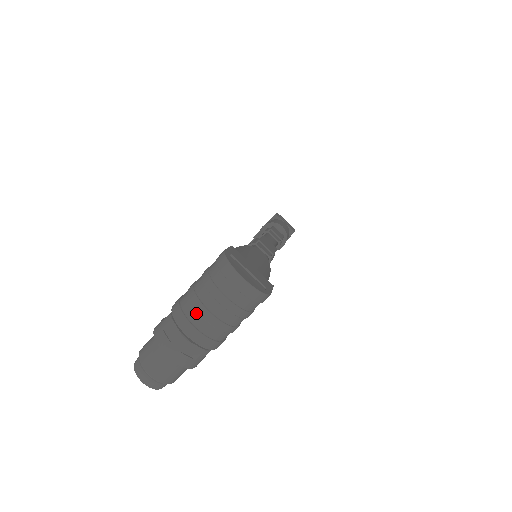
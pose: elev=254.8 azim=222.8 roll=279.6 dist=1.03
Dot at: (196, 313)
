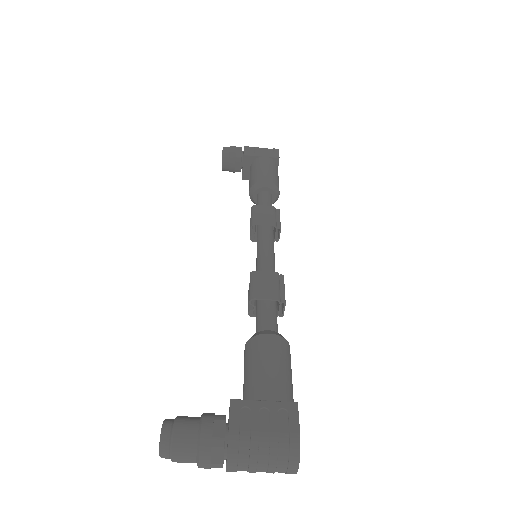
Dot at: (247, 464)
